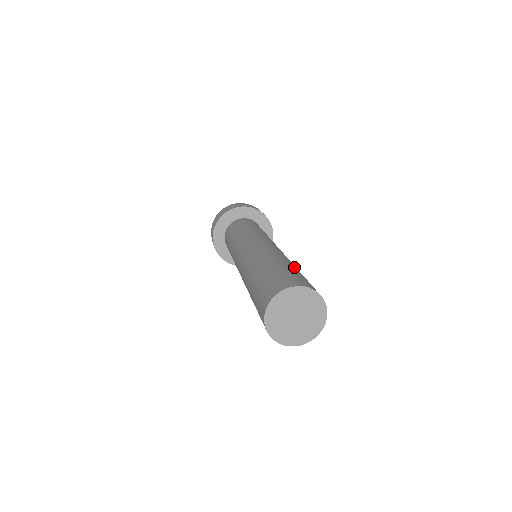
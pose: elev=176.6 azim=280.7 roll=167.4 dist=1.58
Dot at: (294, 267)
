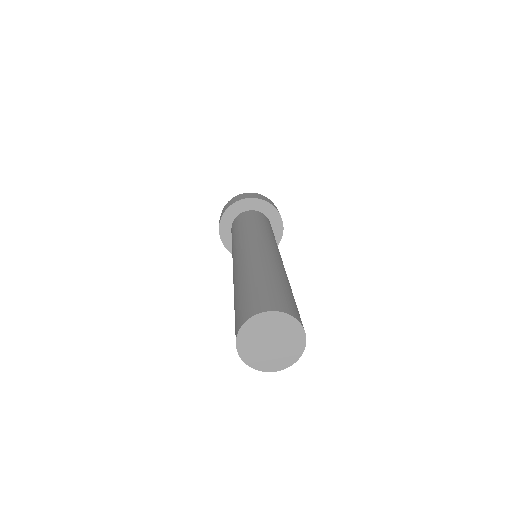
Dot at: (281, 281)
